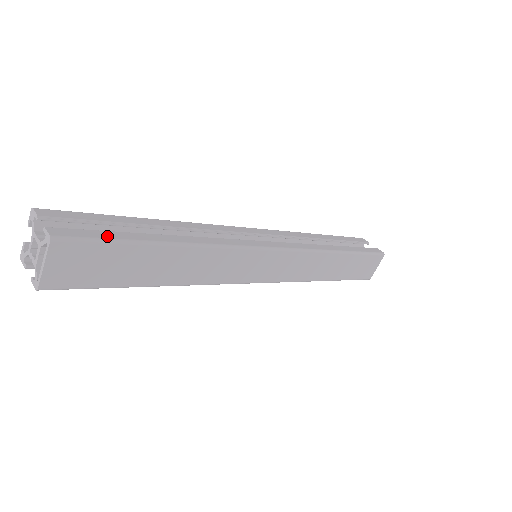
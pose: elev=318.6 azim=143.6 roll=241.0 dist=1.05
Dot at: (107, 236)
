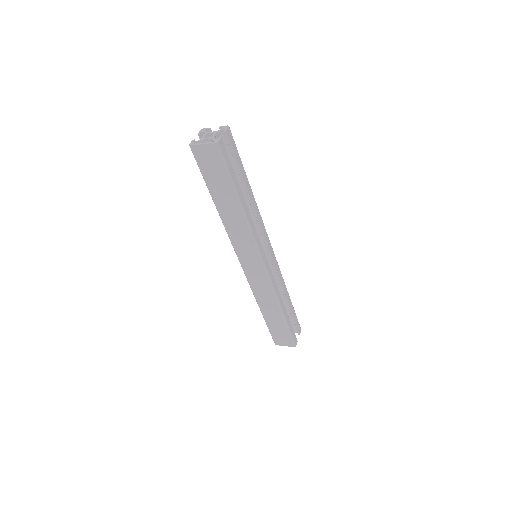
Dot at: (230, 168)
